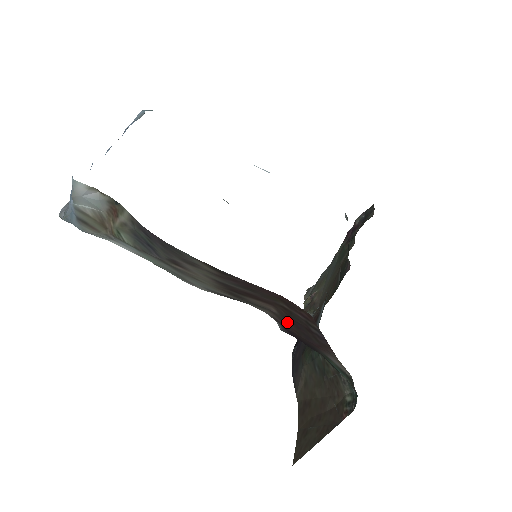
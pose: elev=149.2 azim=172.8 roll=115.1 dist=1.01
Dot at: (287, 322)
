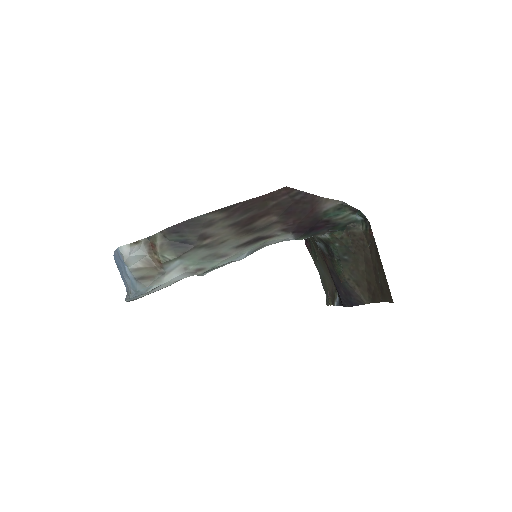
Dot at: (288, 219)
